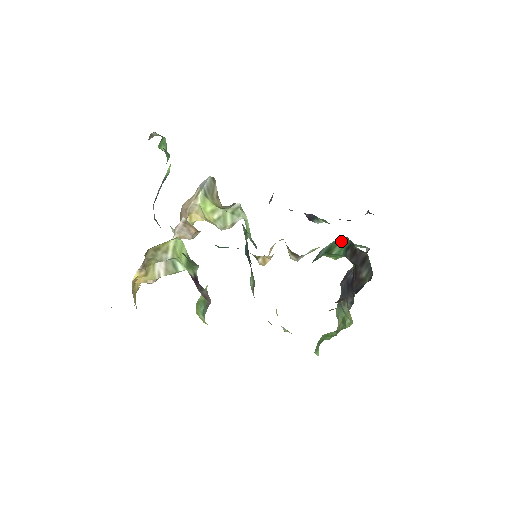
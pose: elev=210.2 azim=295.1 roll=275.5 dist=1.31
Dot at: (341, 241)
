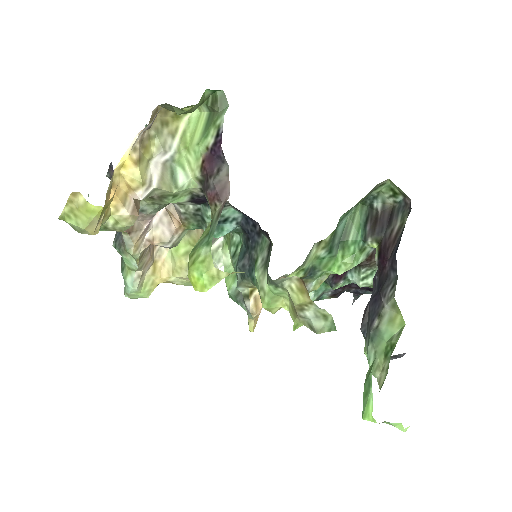
Dot at: (356, 216)
